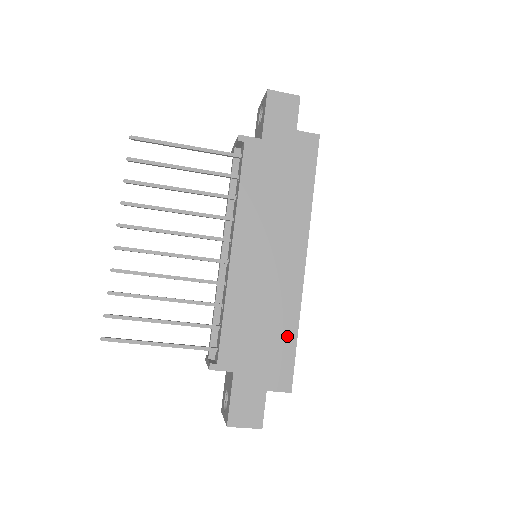
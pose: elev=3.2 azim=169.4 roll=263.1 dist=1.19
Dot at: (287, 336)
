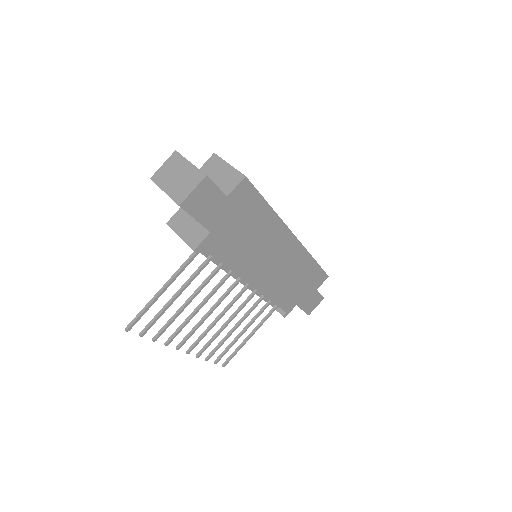
Dot at: (311, 268)
